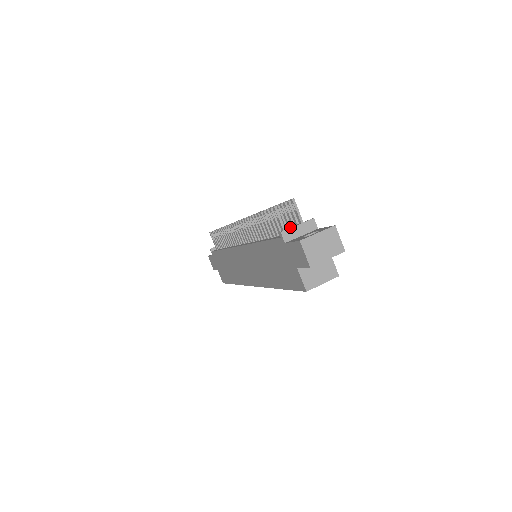
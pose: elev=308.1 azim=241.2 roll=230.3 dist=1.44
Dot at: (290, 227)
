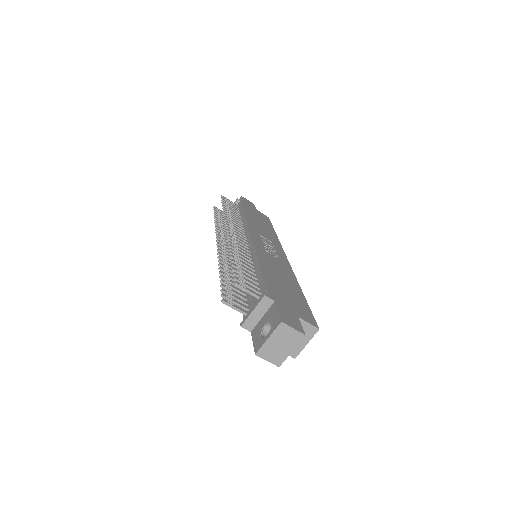
Dot at: (249, 309)
